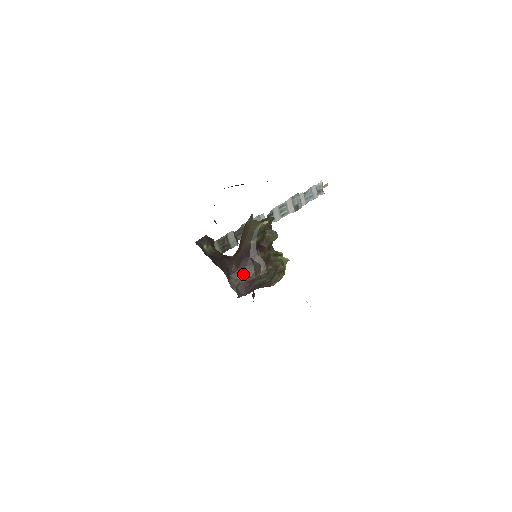
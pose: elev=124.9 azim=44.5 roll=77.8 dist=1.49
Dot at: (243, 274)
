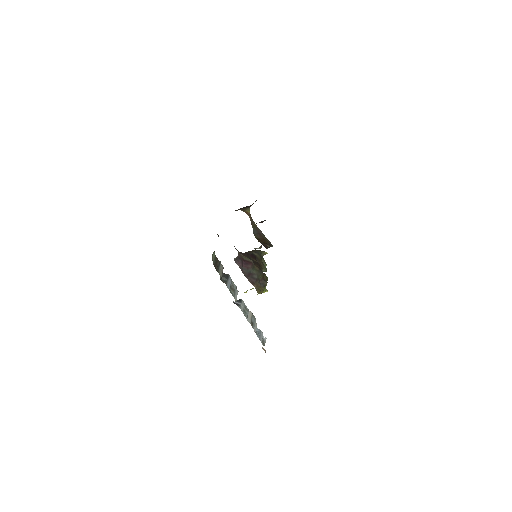
Dot at: (244, 255)
